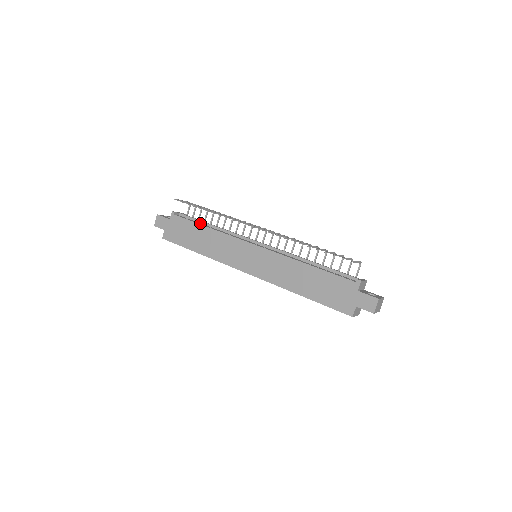
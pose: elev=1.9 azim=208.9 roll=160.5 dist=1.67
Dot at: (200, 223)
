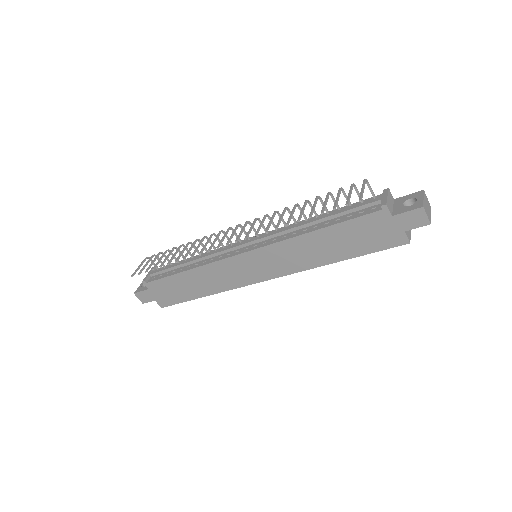
Dot at: (176, 270)
